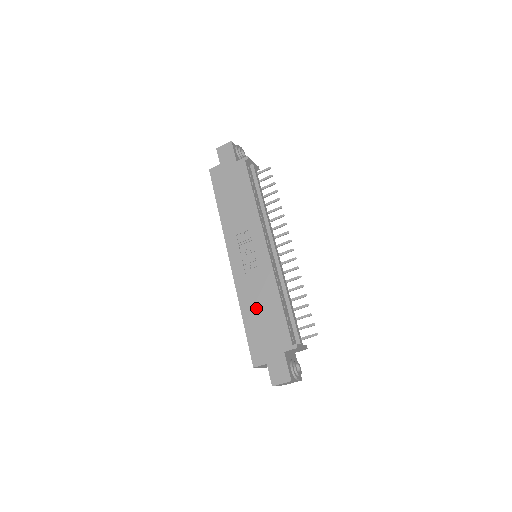
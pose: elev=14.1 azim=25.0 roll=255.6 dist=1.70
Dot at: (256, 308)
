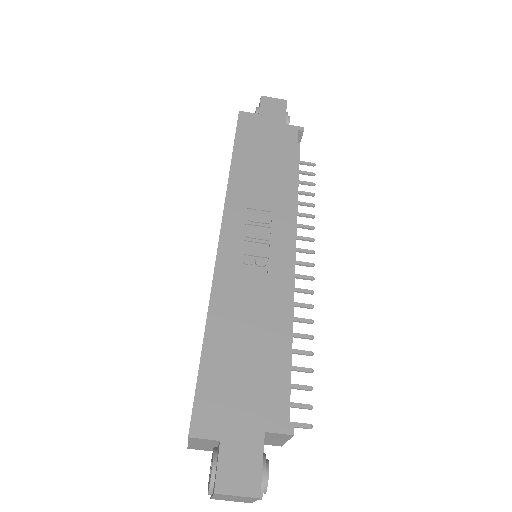
Dot at: (238, 330)
